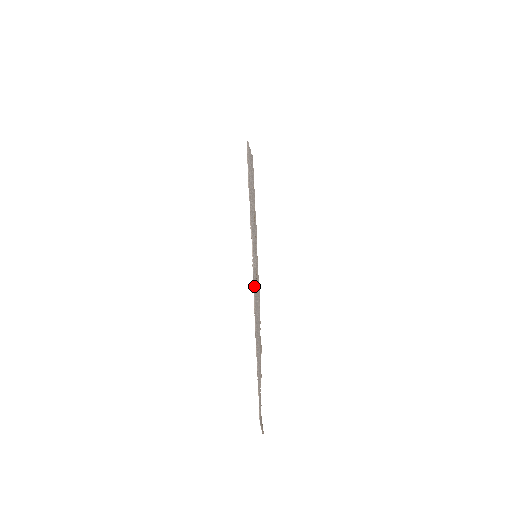
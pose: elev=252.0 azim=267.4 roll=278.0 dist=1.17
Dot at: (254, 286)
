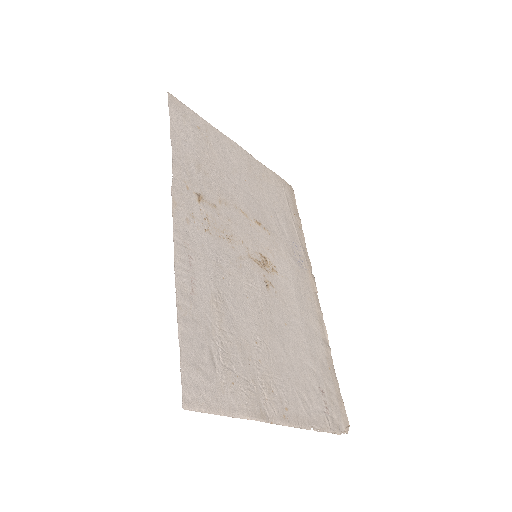
Dot at: (275, 410)
